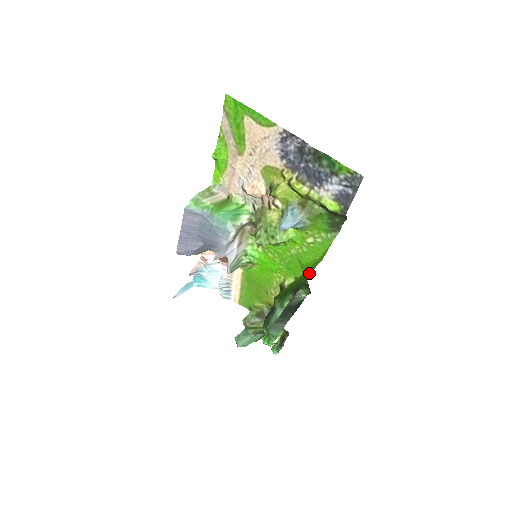
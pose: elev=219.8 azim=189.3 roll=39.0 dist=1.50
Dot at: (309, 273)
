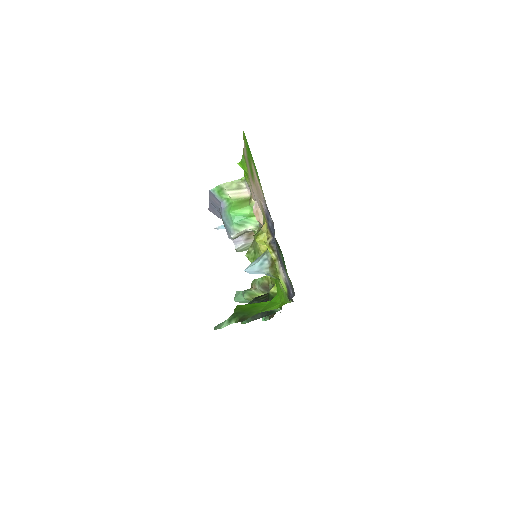
Dot at: (262, 311)
